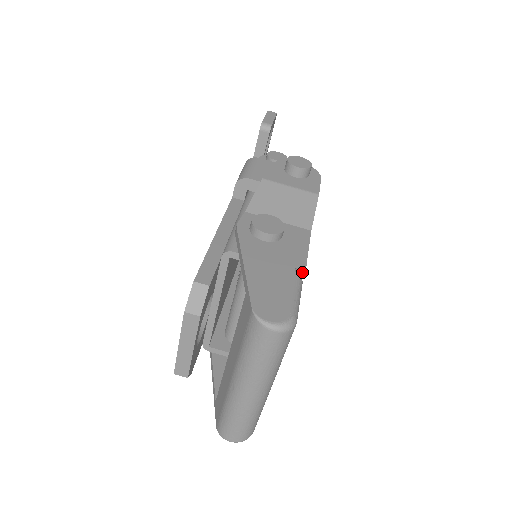
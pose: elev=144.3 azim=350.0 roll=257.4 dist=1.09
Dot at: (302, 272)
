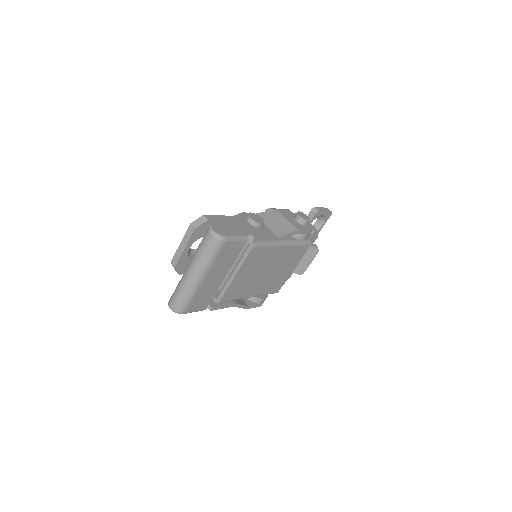
Dot at: (252, 240)
